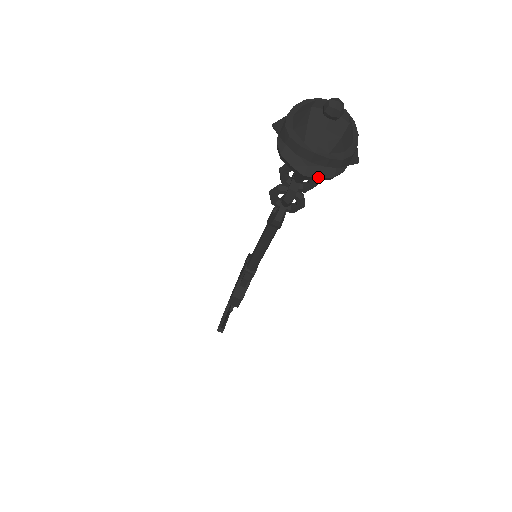
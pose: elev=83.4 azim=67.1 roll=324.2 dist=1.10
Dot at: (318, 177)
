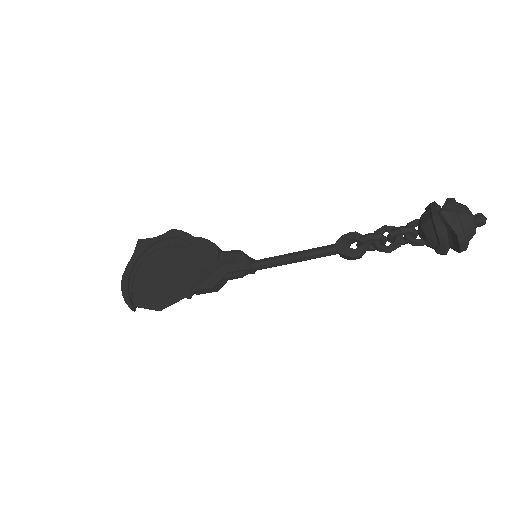
Dot at: occluded
